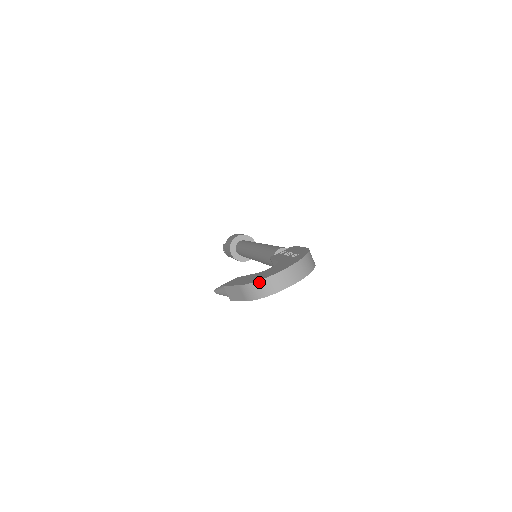
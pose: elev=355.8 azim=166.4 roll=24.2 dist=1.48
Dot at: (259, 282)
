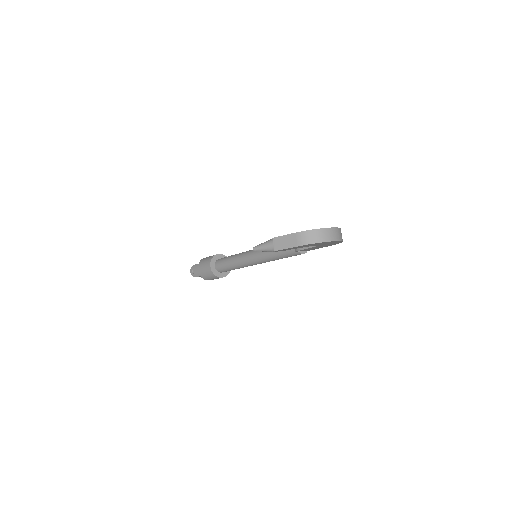
Dot at: (316, 230)
